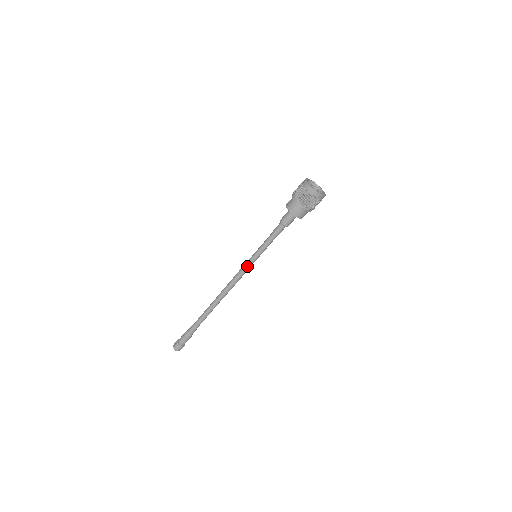
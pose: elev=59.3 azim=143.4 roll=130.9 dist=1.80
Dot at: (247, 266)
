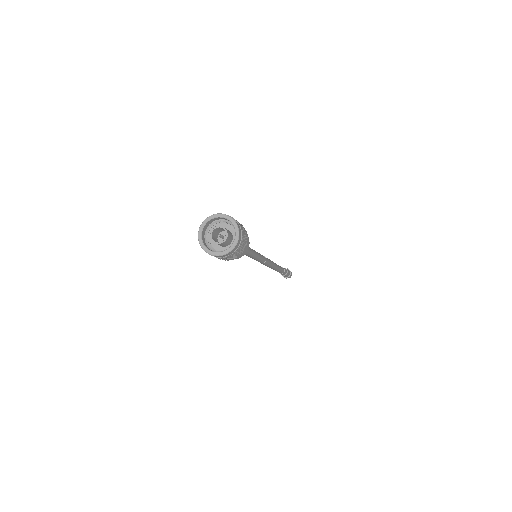
Dot at: occluded
